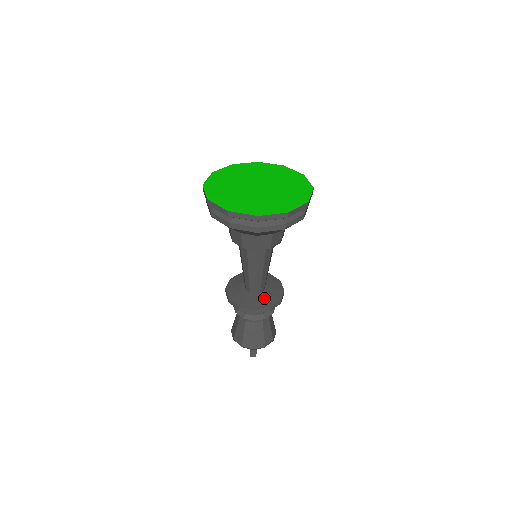
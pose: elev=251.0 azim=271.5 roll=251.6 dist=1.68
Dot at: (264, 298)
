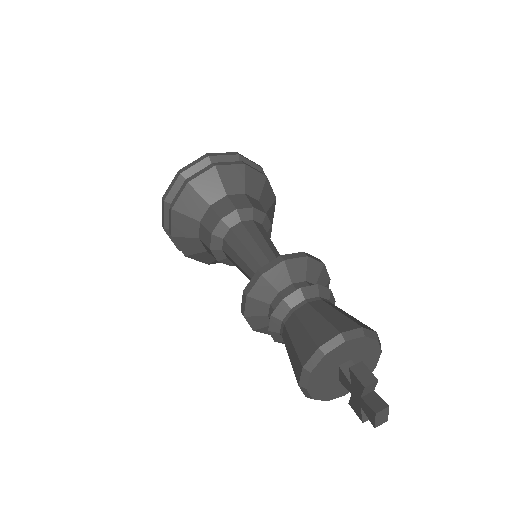
Dot at: occluded
